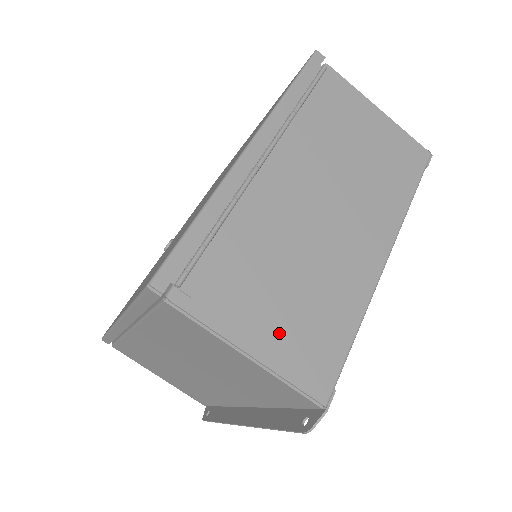
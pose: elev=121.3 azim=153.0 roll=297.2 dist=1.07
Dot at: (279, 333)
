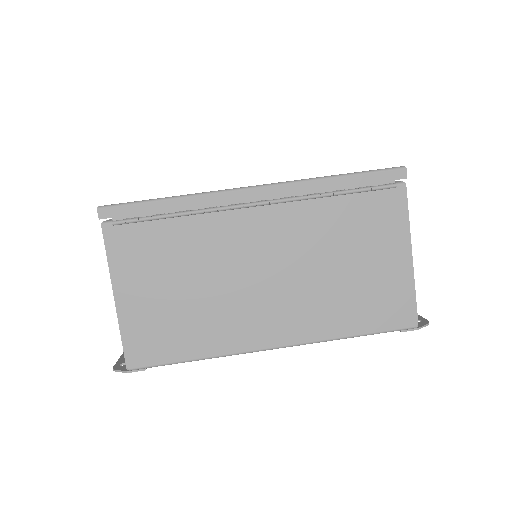
Dot at: (146, 307)
